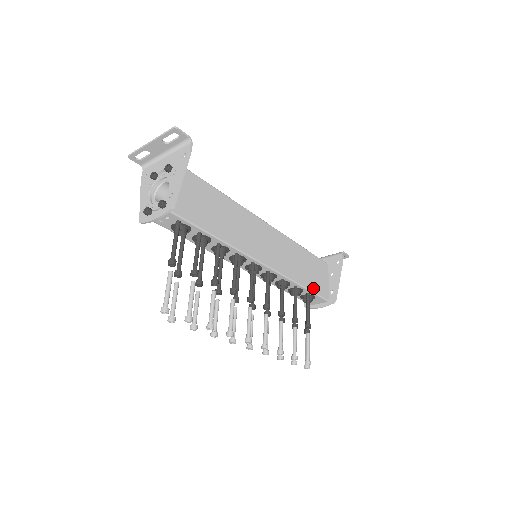
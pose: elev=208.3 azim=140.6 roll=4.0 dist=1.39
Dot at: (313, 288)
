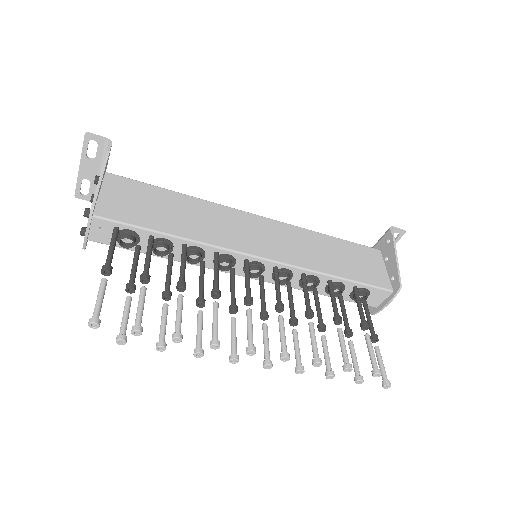
Dot at: (358, 278)
